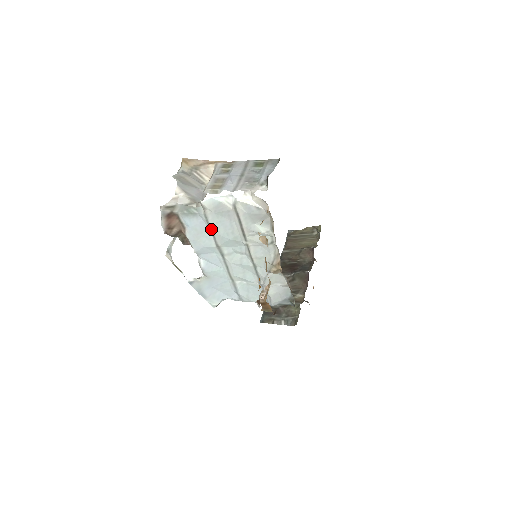
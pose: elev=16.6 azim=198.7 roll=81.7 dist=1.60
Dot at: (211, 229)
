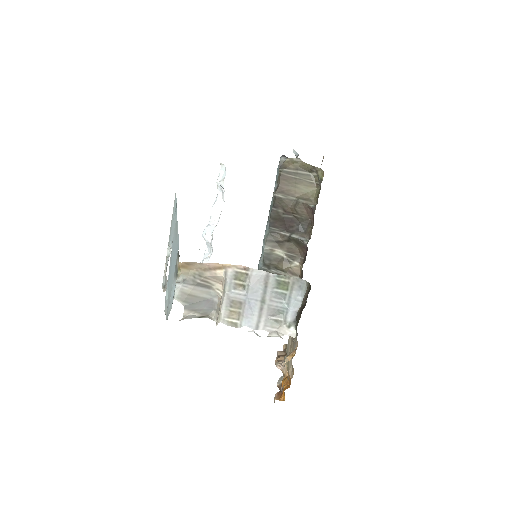
Dot at: occluded
